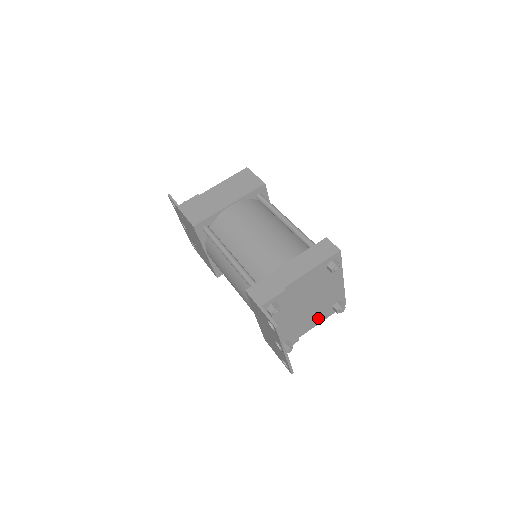
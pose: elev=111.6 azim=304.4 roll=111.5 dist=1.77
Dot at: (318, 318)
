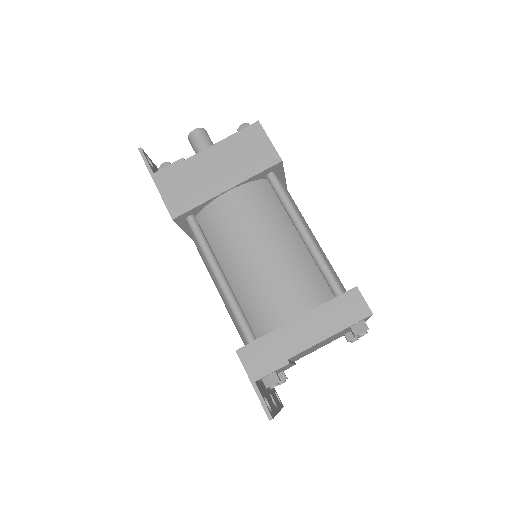
Dot at: (323, 345)
